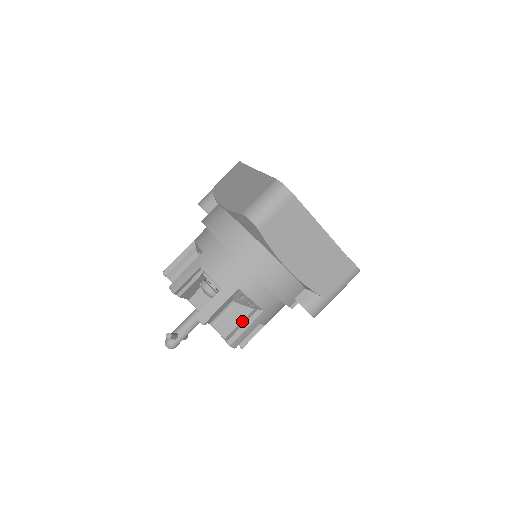
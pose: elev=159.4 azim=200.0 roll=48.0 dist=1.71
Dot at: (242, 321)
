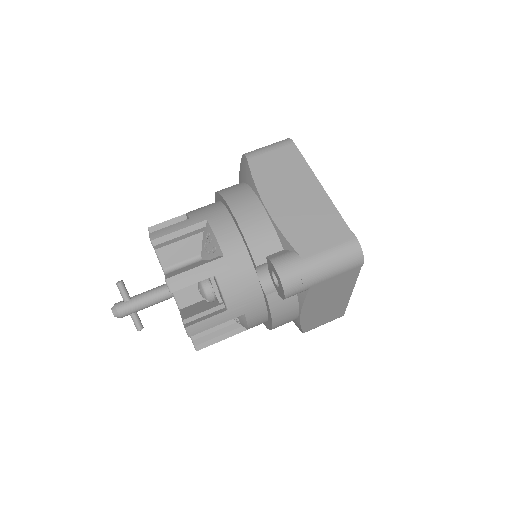
Dot at: occluded
